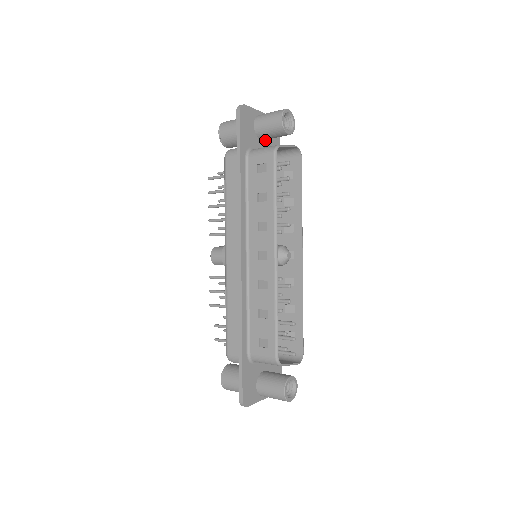
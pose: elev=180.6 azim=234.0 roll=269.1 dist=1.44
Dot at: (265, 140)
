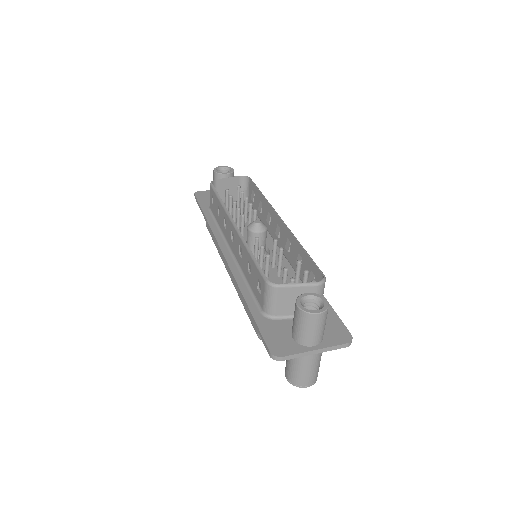
Dot at: occluded
